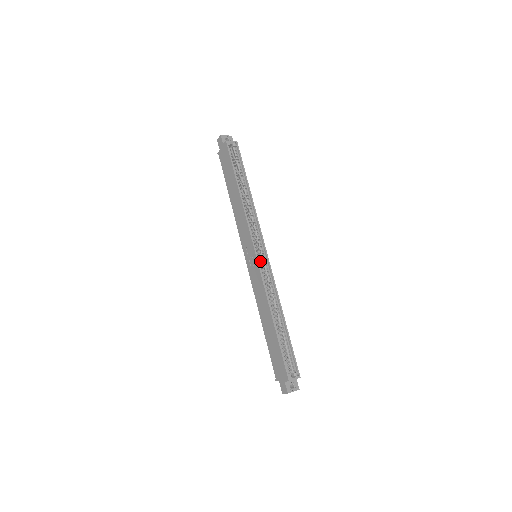
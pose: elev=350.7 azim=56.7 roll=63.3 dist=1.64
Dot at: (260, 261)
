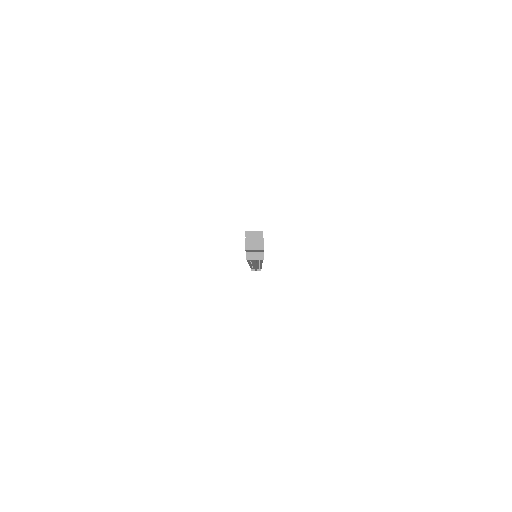
Dot at: occluded
